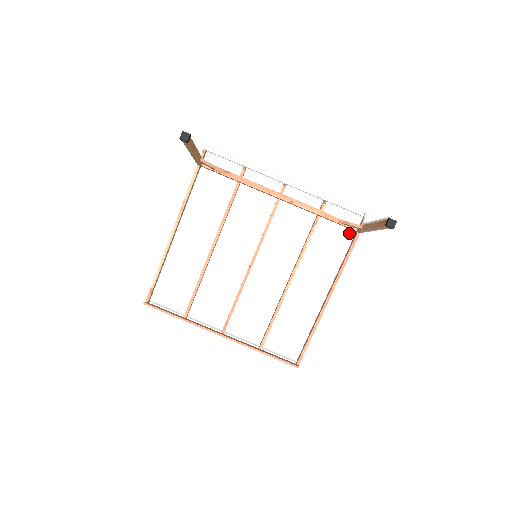
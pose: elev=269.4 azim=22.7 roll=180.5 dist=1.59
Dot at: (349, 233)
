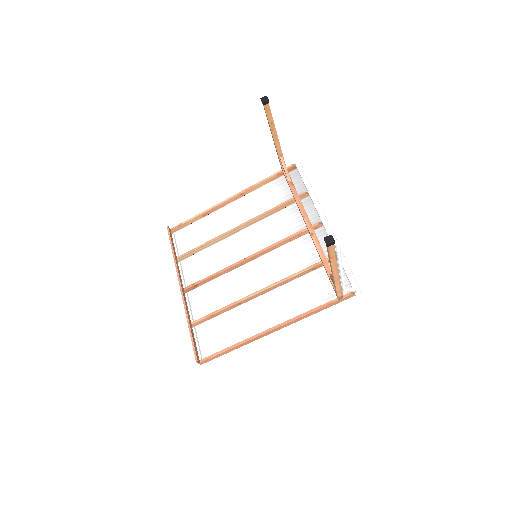
Dot at: (333, 296)
